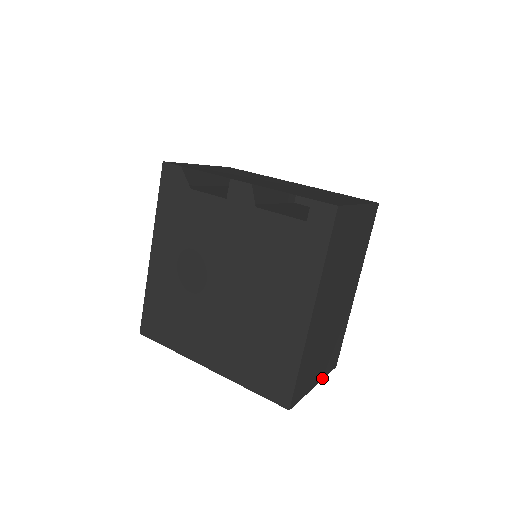
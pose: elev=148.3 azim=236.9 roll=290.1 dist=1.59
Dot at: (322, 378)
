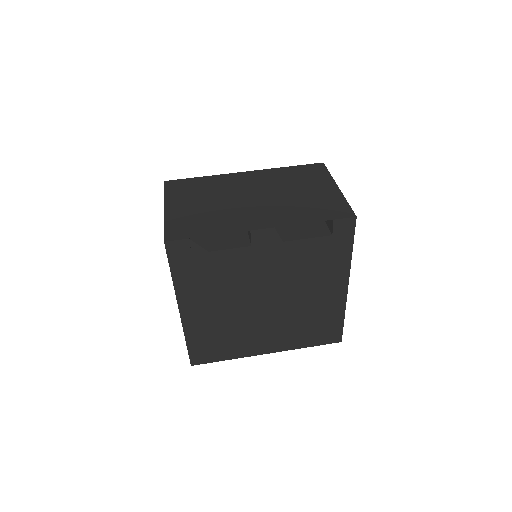
Dot at: occluded
